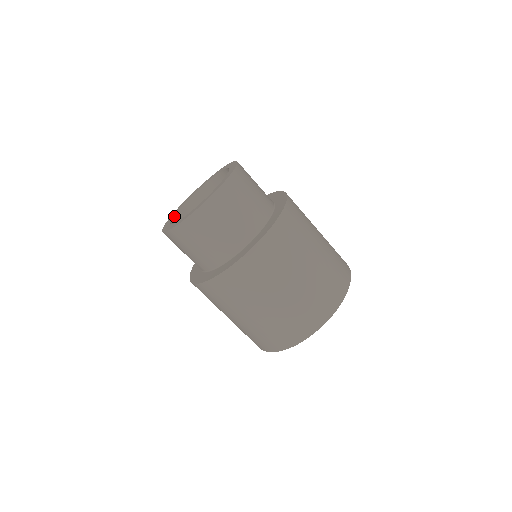
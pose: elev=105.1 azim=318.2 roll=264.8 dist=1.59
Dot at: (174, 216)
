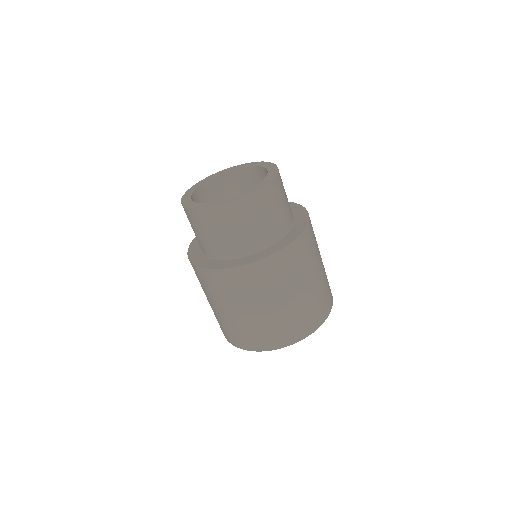
Dot at: (198, 204)
